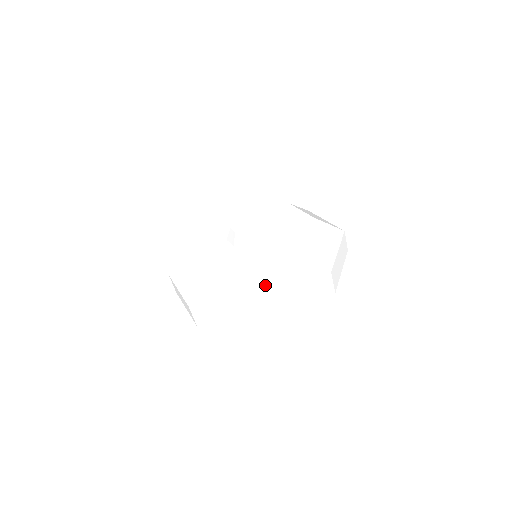
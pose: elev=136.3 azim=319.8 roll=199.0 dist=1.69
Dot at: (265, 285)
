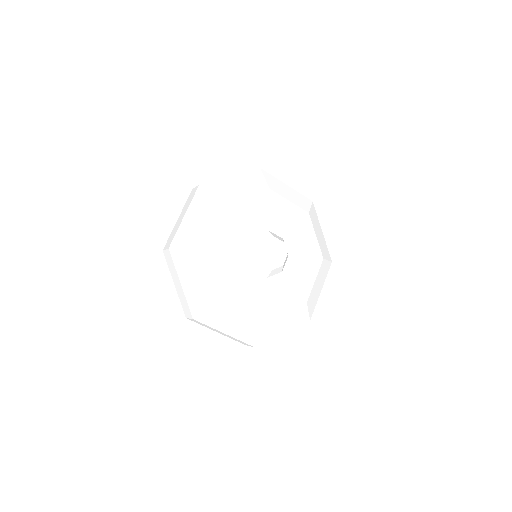
Dot at: (311, 305)
